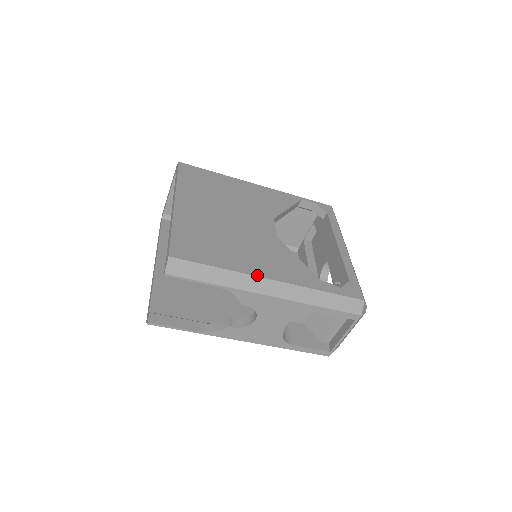
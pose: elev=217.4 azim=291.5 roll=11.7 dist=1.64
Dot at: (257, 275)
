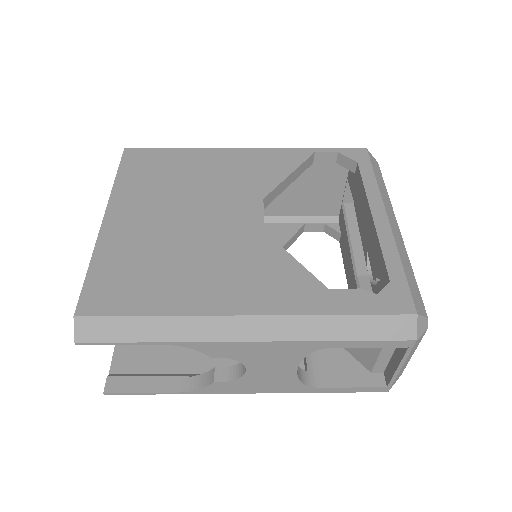
Dot at: (219, 313)
